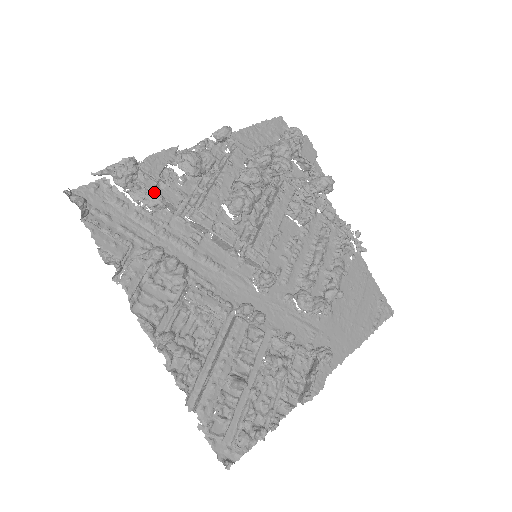
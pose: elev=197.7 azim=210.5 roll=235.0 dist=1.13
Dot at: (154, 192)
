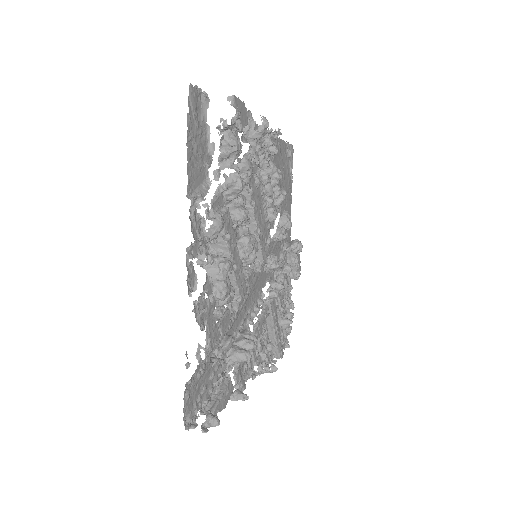
Dot at: (228, 346)
